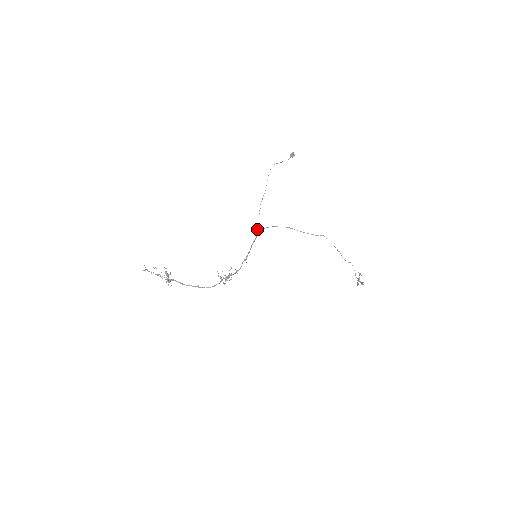
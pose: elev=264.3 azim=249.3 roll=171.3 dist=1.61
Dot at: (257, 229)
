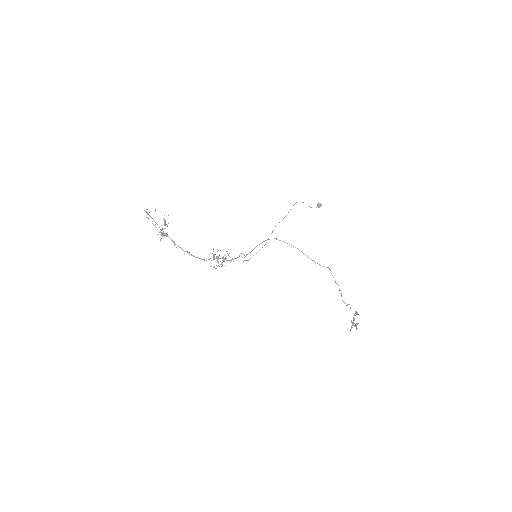
Dot at: (265, 244)
